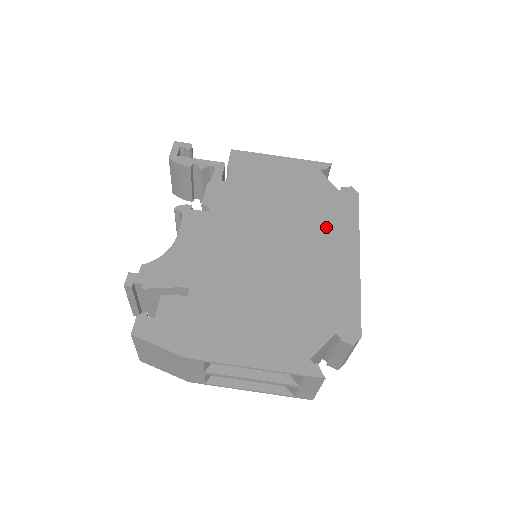
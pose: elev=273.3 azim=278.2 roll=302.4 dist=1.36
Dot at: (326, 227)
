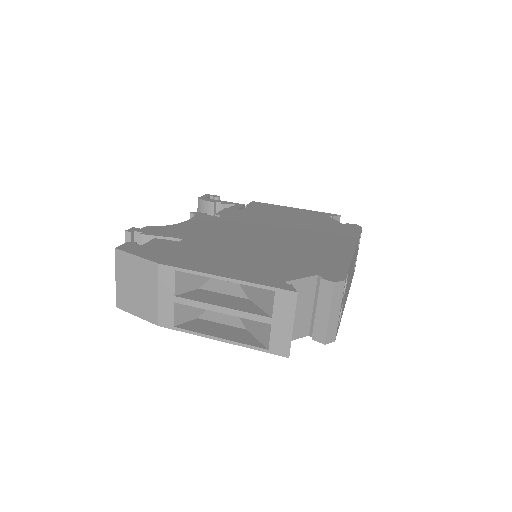
Dot at: (326, 234)
